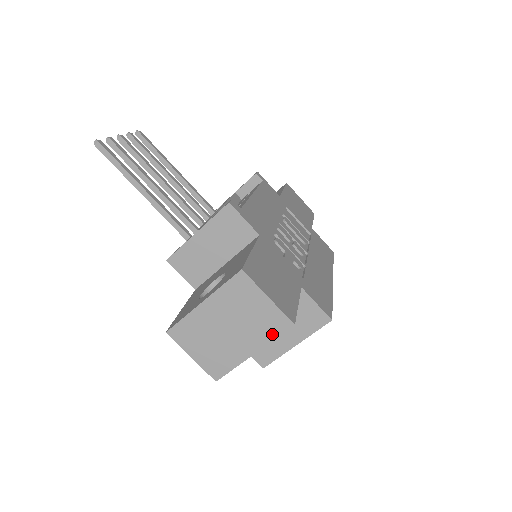
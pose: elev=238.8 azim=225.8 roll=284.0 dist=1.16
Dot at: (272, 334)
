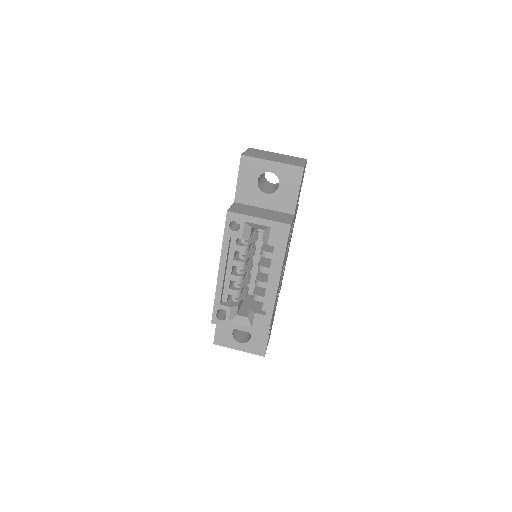
Dot at: (290, 164)
